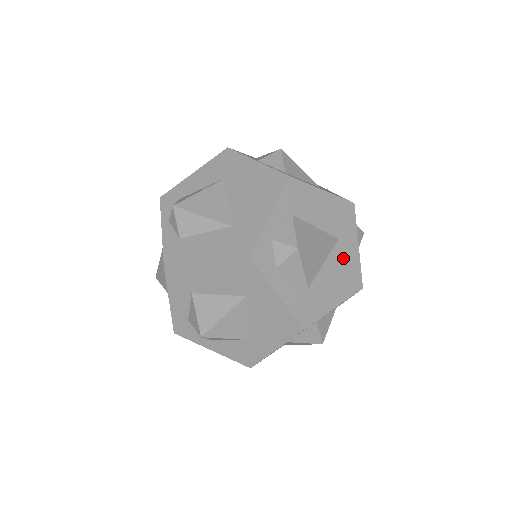
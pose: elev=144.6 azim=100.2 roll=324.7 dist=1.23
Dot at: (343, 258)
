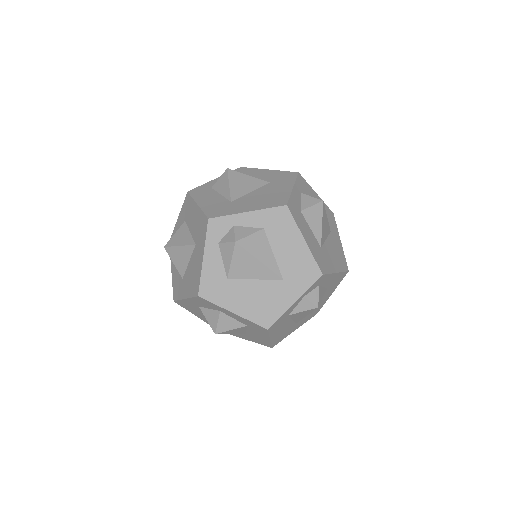
Dot at: (274, 294)
